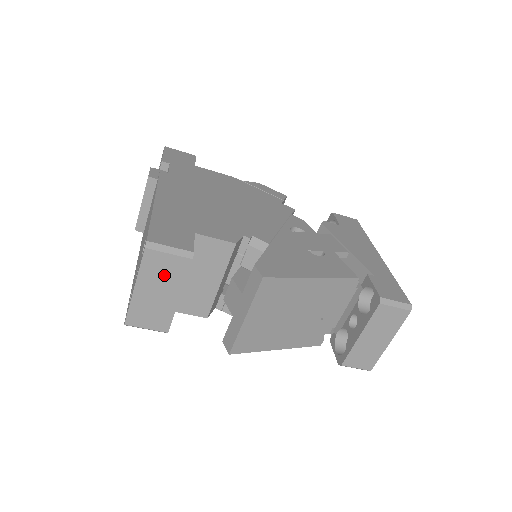
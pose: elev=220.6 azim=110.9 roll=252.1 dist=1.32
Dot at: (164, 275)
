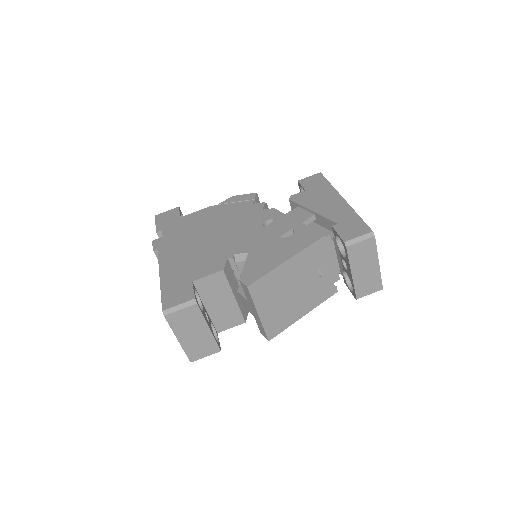
Dot at: (188, 323)
